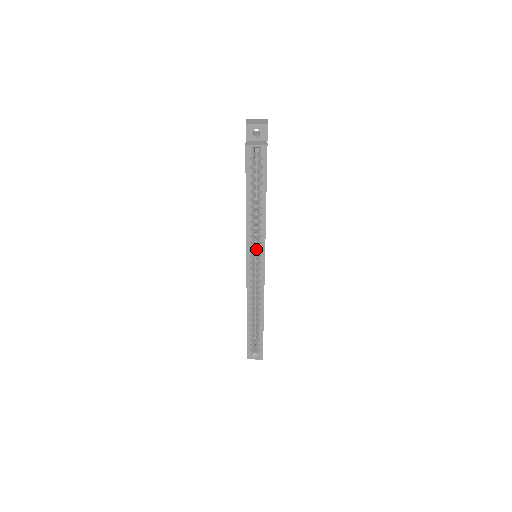
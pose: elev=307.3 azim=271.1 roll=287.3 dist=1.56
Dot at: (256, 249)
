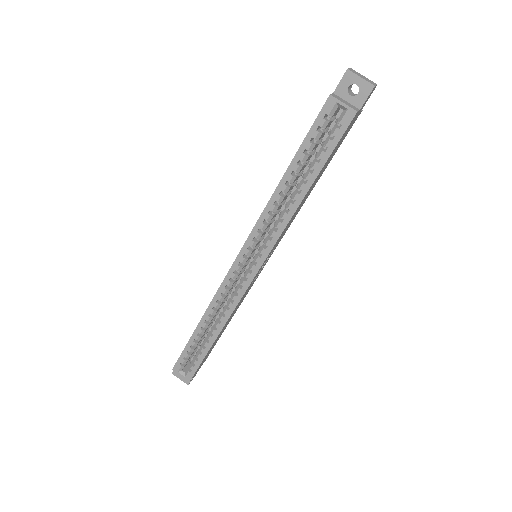
Dot at: occluded
